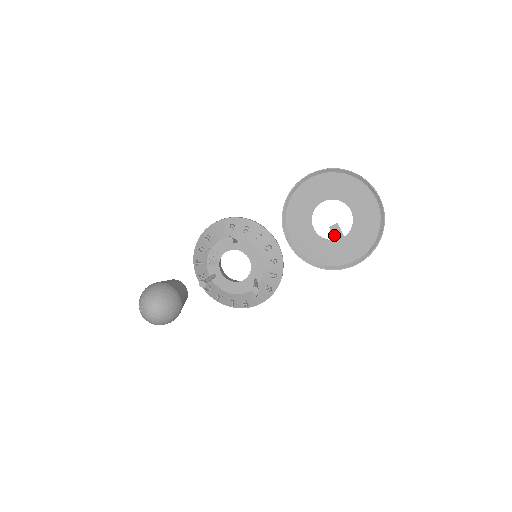
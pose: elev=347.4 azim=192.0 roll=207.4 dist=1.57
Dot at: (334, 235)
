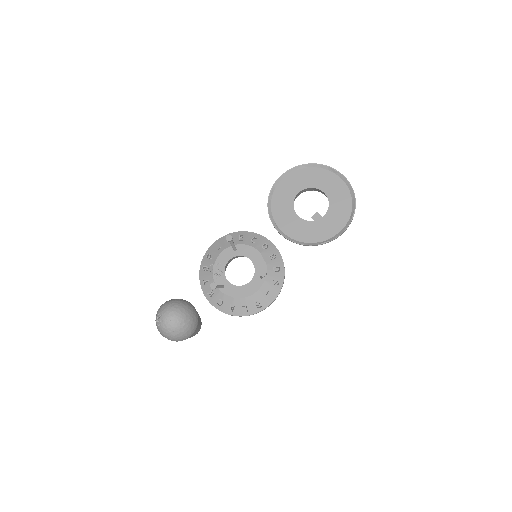
Dot at: occluded
